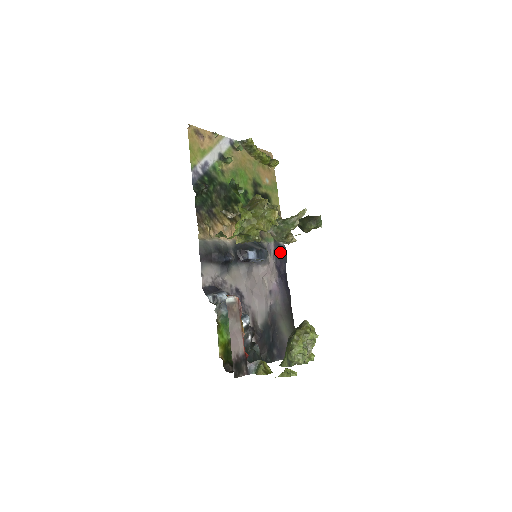
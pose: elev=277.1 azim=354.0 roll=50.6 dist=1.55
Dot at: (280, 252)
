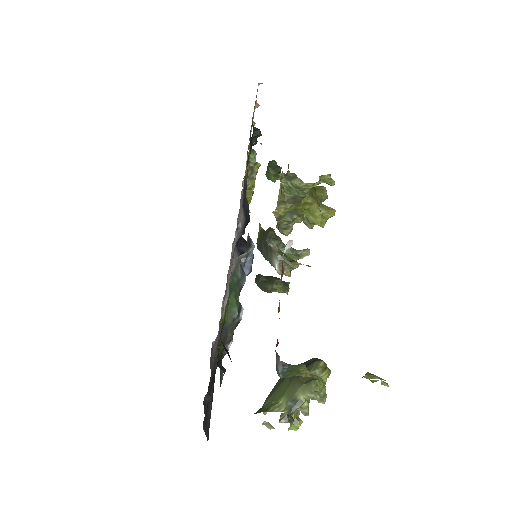
Dot at: occluded
